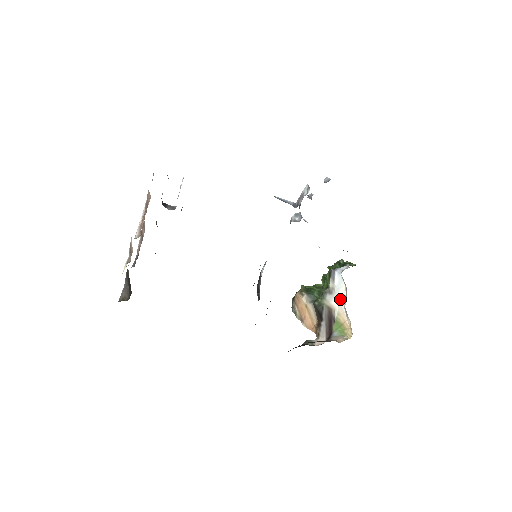
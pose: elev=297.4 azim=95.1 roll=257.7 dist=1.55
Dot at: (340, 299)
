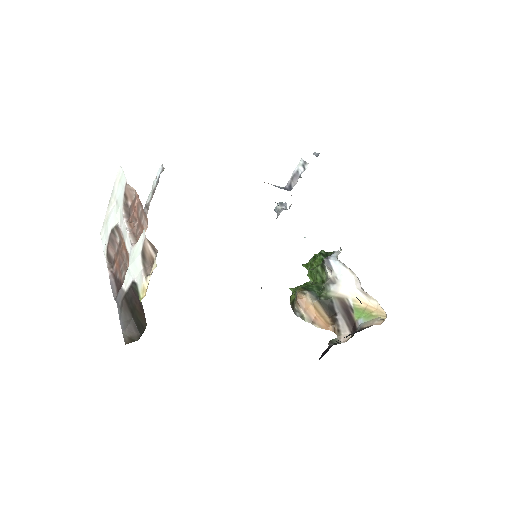
Dot at: (350, 285)
